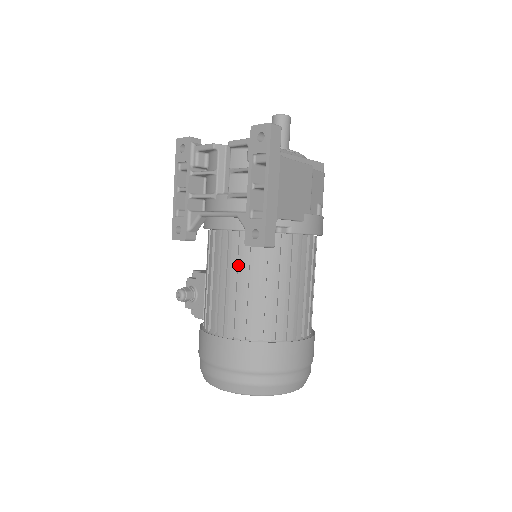
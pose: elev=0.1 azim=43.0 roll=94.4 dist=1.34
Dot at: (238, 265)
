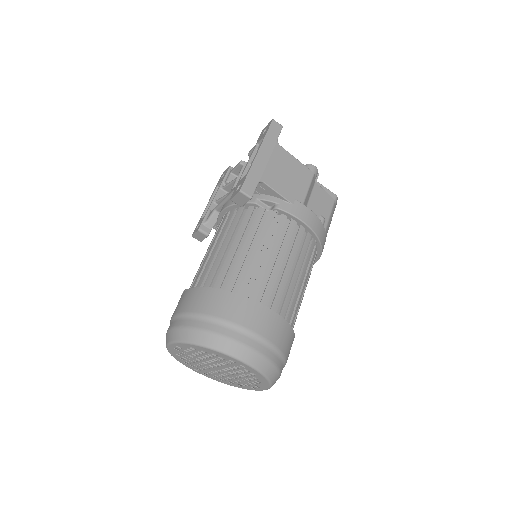
Dot at: occluded
